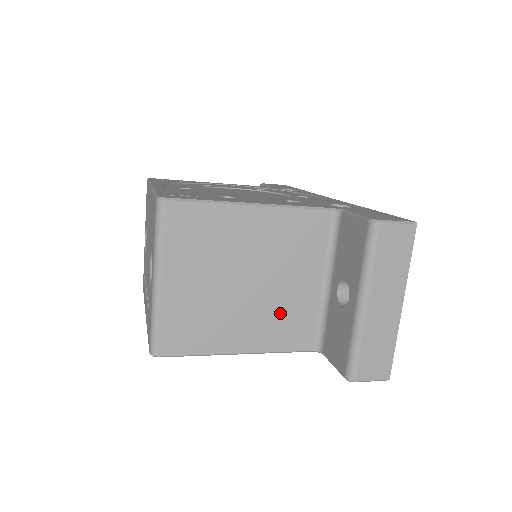
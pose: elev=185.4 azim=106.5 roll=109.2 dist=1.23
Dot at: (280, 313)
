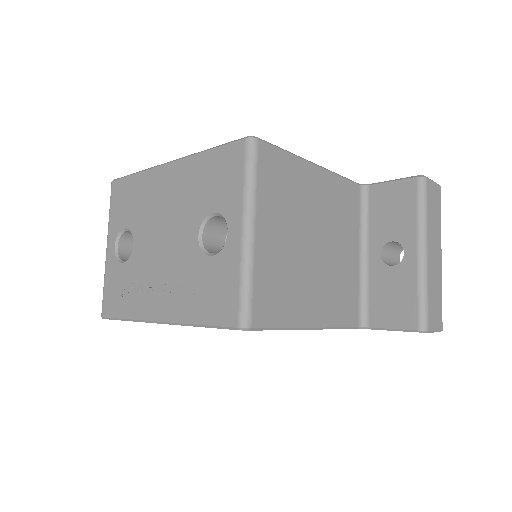
Dot at: (337, 283)
